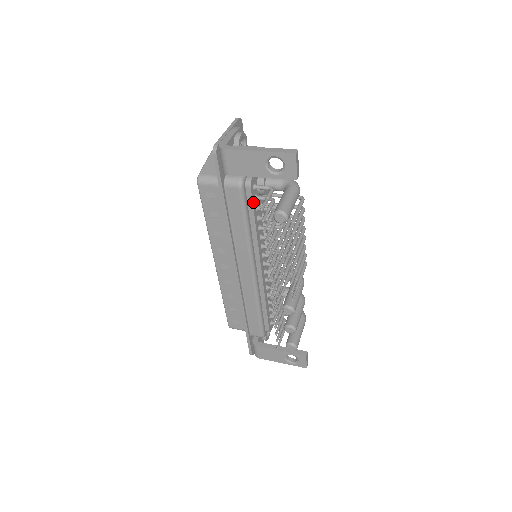
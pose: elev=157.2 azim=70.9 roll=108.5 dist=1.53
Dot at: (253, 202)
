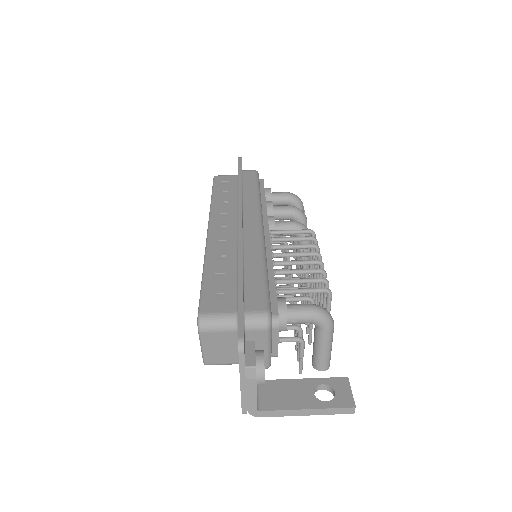
Dot at: occluded
